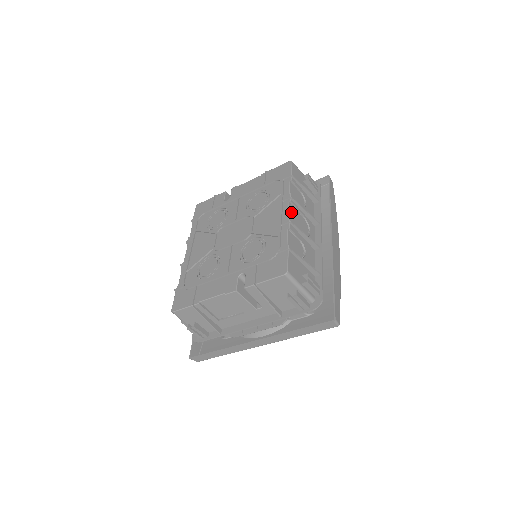
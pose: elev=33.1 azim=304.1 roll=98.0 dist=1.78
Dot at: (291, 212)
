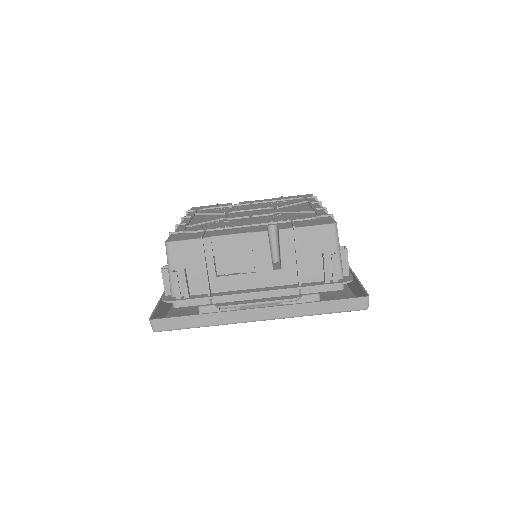
Dot at: occluded
